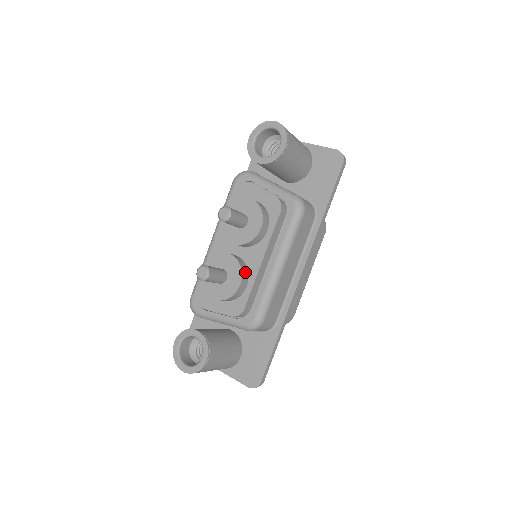
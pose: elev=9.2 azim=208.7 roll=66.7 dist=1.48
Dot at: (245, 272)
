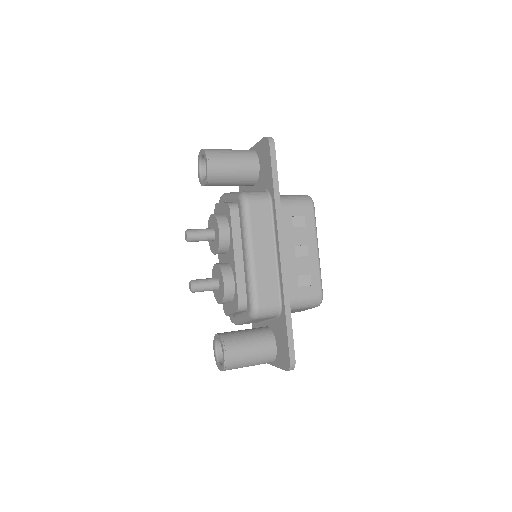
Dot at: (228, 272)
